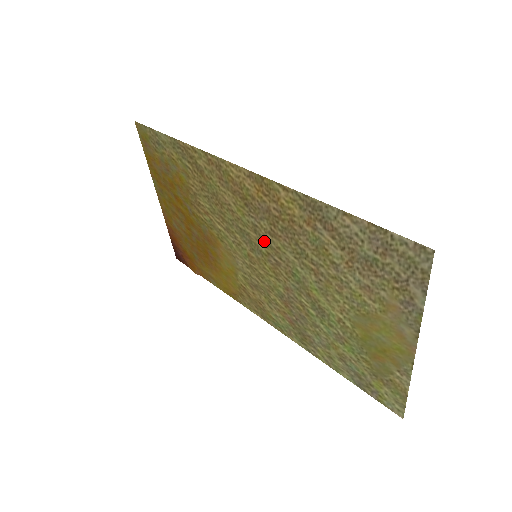
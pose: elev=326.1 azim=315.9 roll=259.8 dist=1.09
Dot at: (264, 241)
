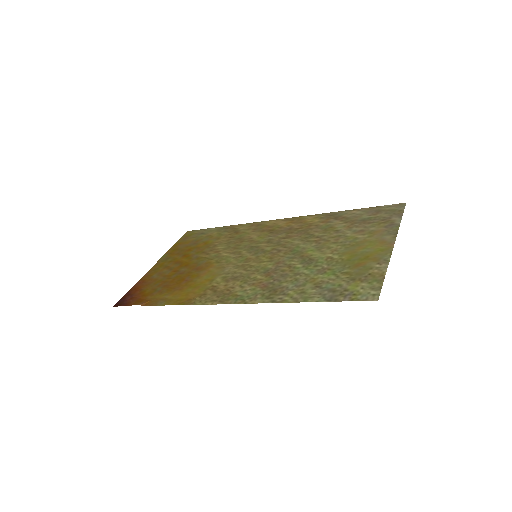
Dot at: (274, 244)
